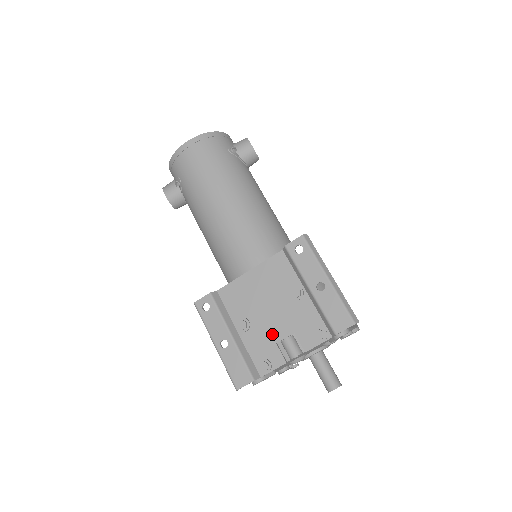
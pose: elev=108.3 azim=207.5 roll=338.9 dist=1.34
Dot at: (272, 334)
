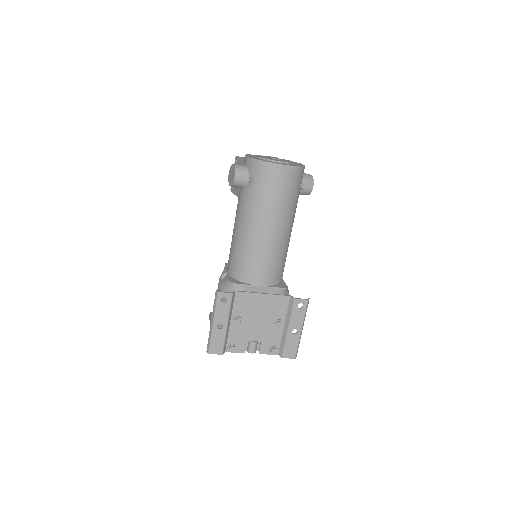
Dot at: (249, 335)
